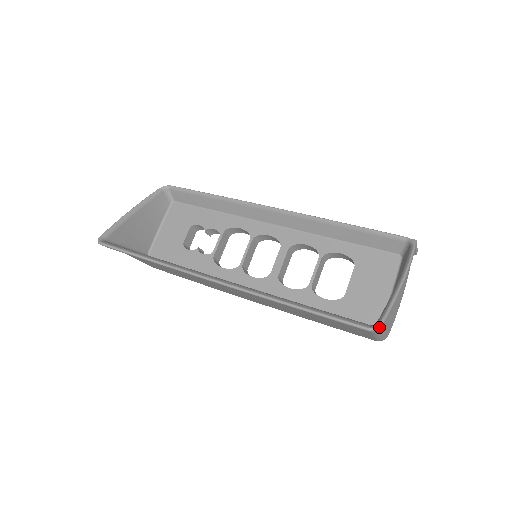
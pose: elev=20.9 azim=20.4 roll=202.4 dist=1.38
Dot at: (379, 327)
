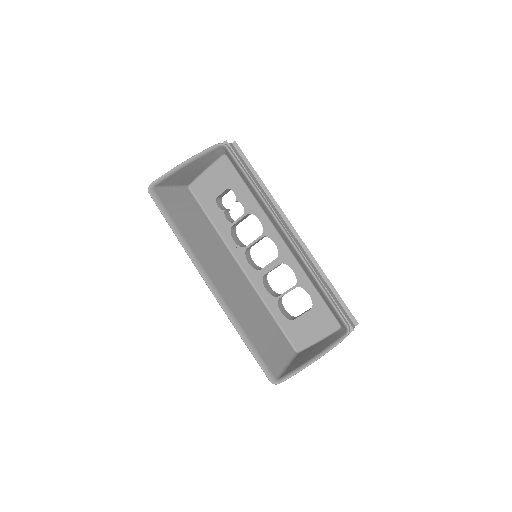
Dot at: occluded
